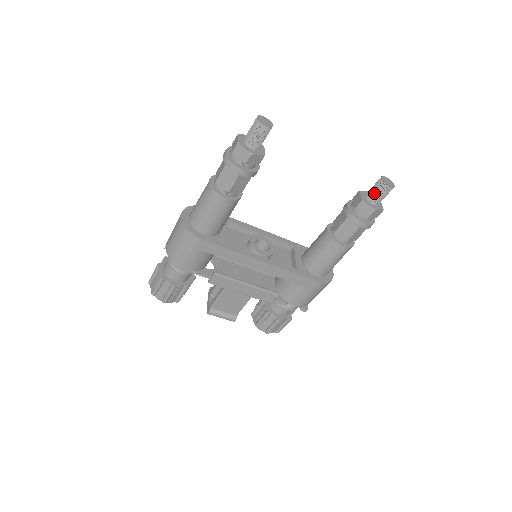
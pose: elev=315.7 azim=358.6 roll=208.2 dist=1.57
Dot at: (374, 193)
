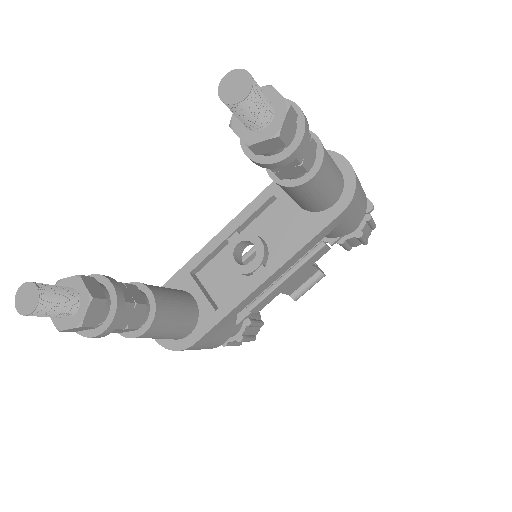
Dot at: (245, 120)
